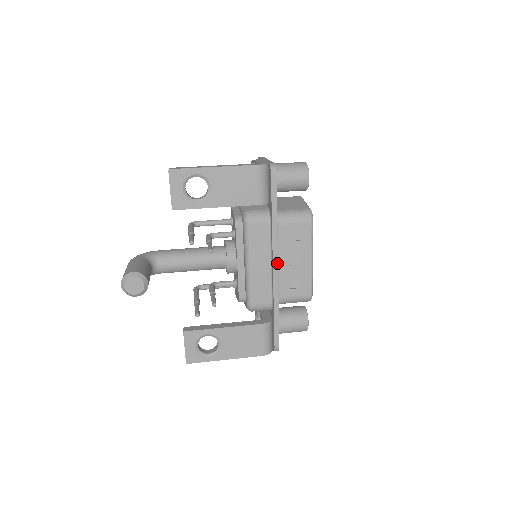
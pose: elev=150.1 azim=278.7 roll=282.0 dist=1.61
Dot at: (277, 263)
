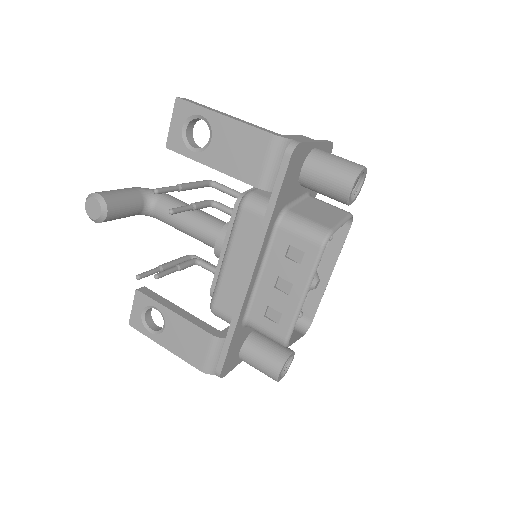
Dot at: (252, 273)
